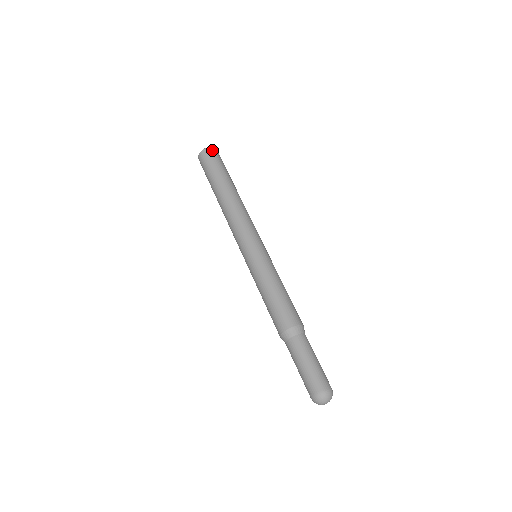
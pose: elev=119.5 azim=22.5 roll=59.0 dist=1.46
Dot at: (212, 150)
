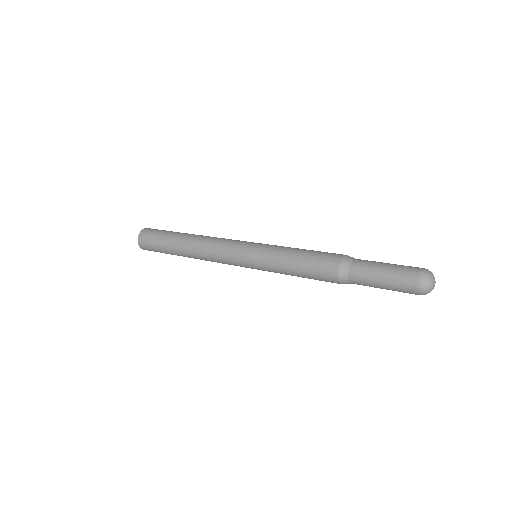
Dot at: (148, 228)
